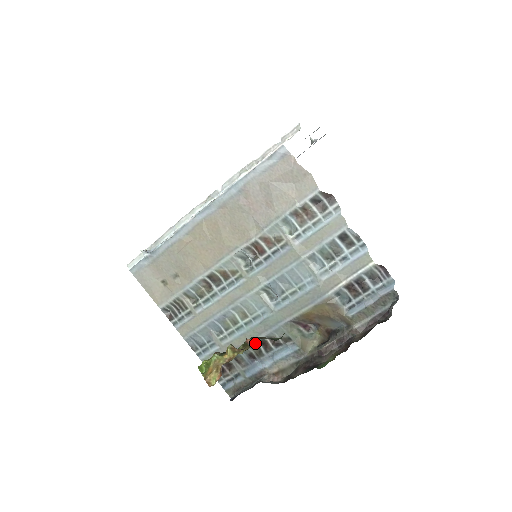
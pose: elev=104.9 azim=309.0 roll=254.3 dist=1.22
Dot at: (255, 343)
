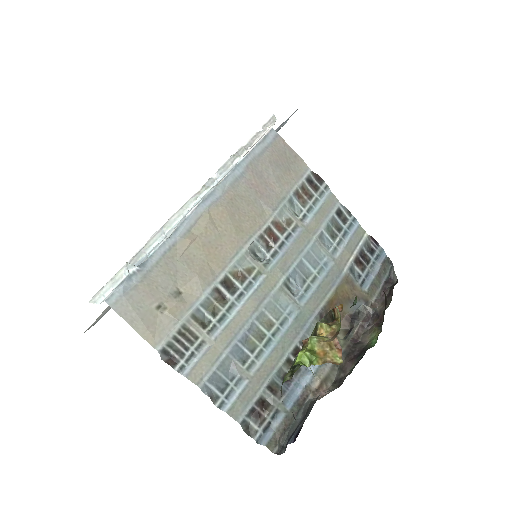
Dot at: (289, 356)
